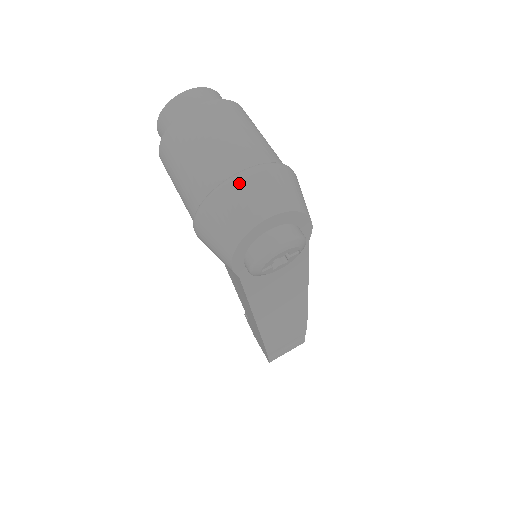
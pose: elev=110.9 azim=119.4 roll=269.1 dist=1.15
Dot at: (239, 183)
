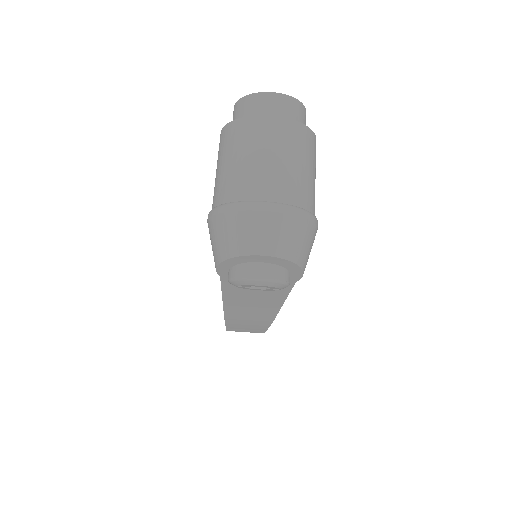
Dot at: (258, 212)
